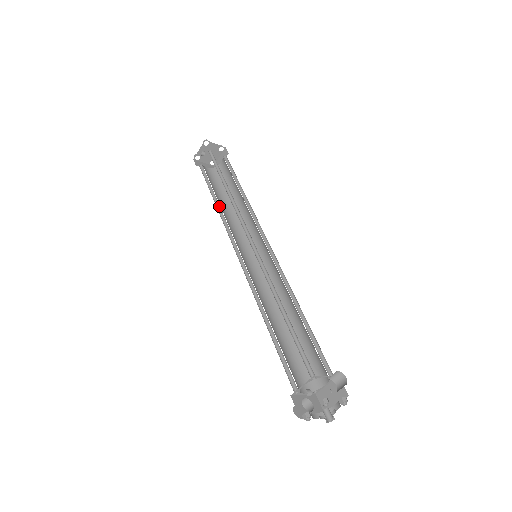
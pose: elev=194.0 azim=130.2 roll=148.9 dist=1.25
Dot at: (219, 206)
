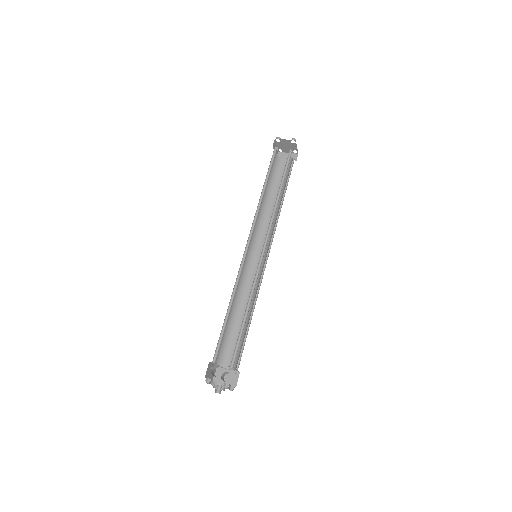
Dot at: (266, 203)
